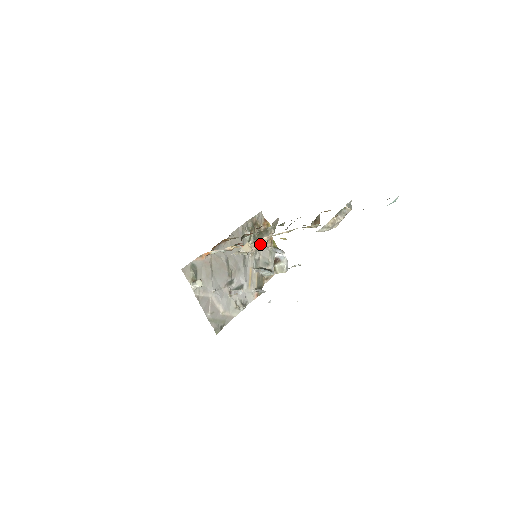
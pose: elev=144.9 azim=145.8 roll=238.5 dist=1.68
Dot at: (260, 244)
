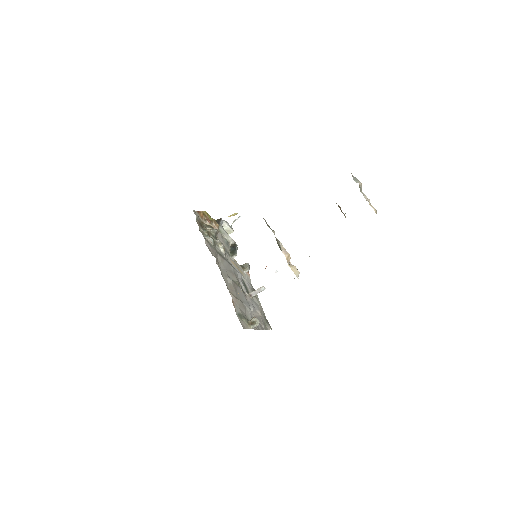
Dot at: (287, 254)
